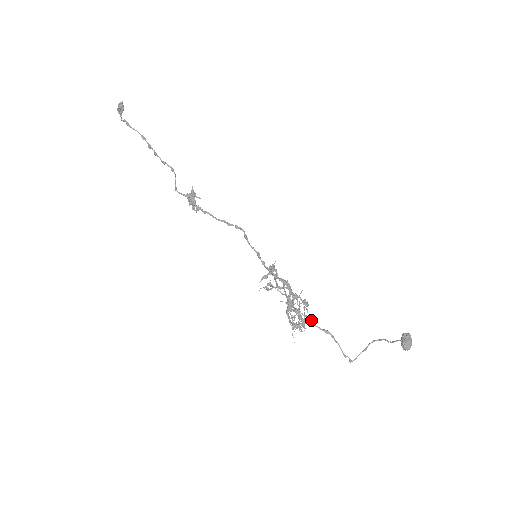
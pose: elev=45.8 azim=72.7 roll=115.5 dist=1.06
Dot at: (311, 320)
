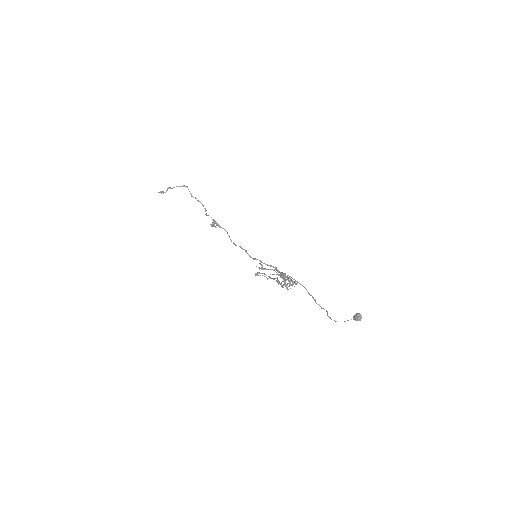
Dot at: occluded
